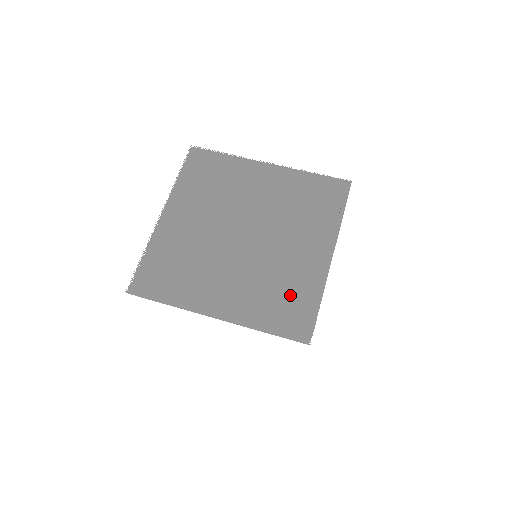
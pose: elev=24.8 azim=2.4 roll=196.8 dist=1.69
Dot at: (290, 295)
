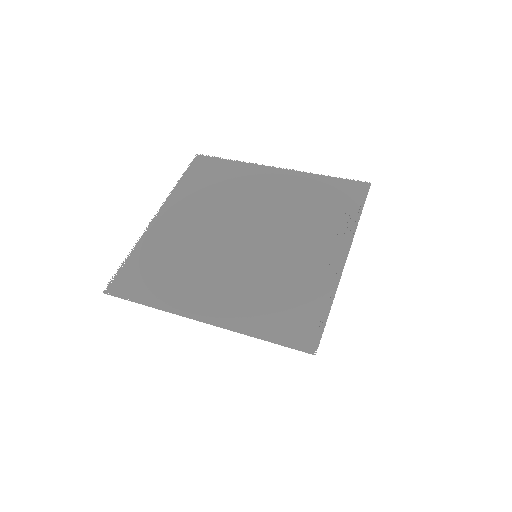
Dot at: (293, 297)
